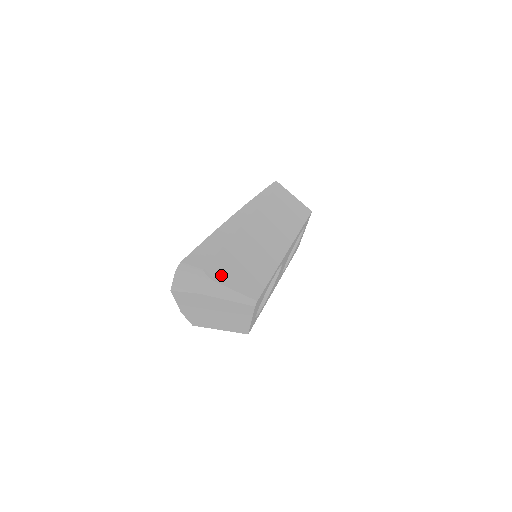
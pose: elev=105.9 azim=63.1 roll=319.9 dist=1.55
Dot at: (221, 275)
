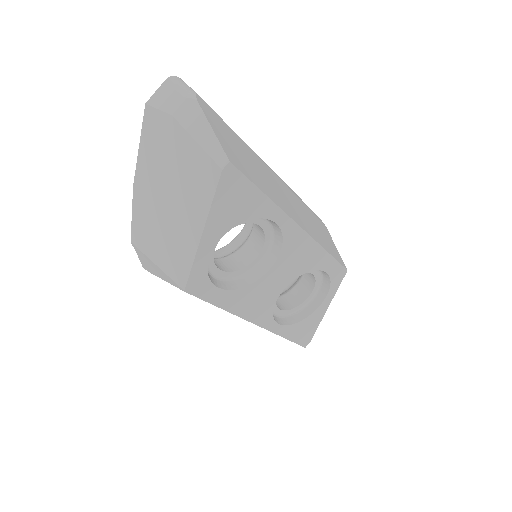
Dot at: (210, 116)
